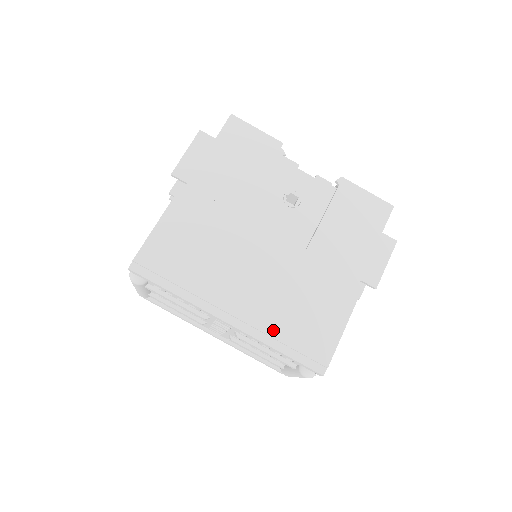
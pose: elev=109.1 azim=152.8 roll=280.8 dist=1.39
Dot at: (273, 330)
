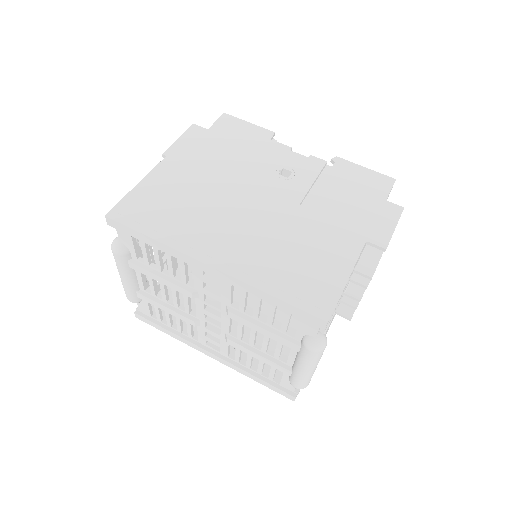
Dot at: (263, 274)
